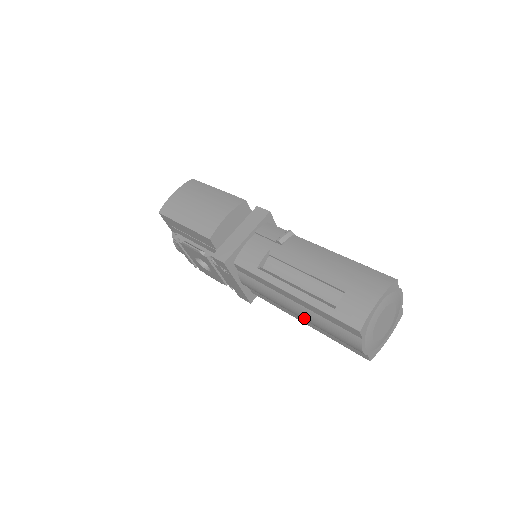
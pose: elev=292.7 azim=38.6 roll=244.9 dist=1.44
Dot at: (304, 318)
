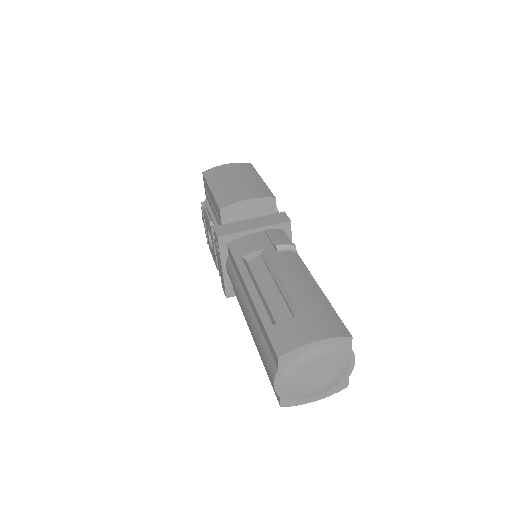
Dot at: (250, 327)
